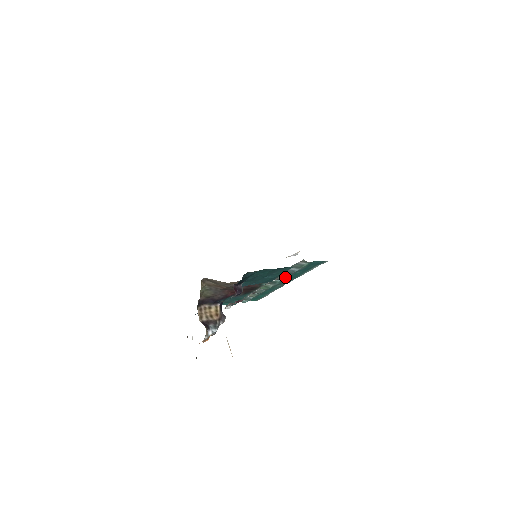
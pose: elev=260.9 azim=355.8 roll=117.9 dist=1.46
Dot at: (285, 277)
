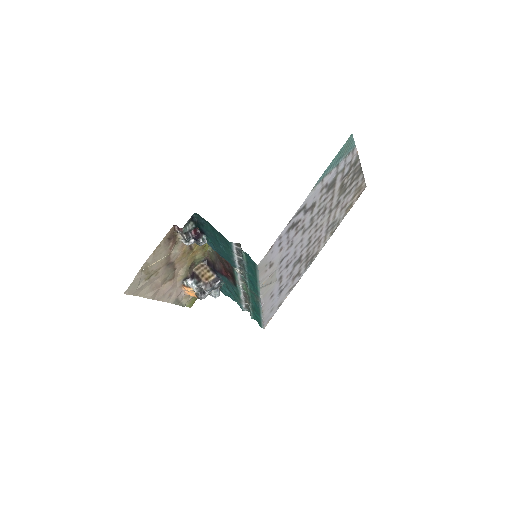
Dot at: (246, 275)
